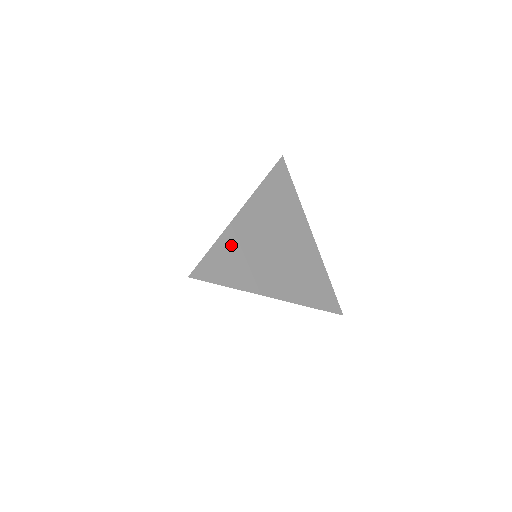
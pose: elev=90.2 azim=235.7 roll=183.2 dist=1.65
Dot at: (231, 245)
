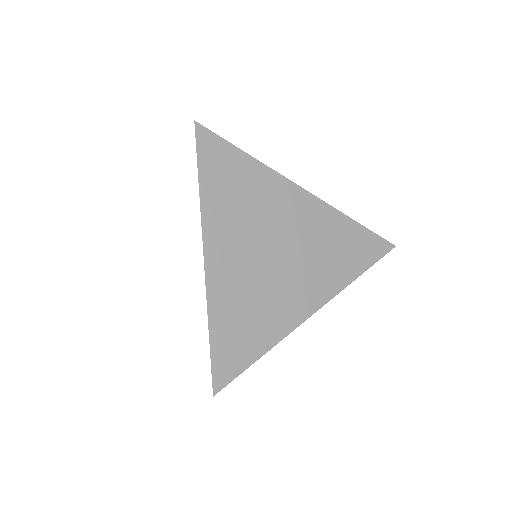
Dot at: occluded
